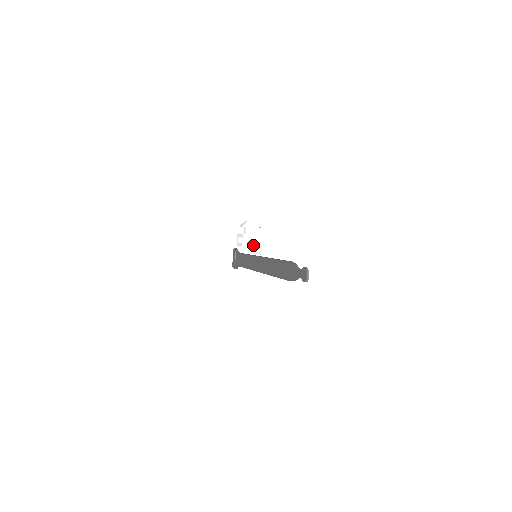
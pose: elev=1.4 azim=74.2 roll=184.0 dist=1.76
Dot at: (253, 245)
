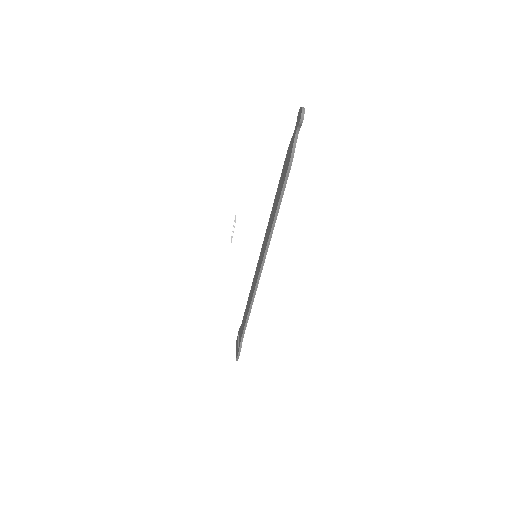
Dot at: (249, 224)
